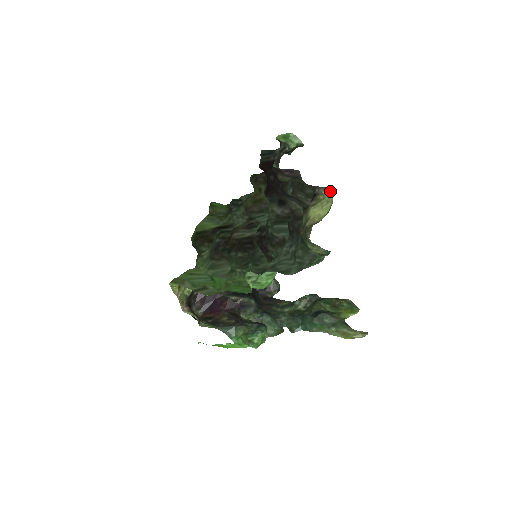
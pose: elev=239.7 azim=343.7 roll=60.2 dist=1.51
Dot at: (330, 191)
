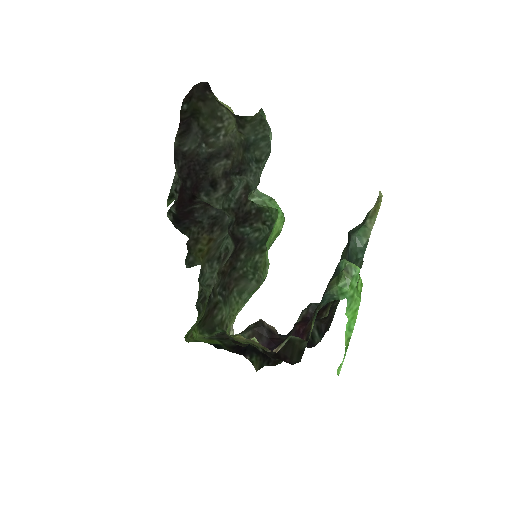
Dot at: occluded
